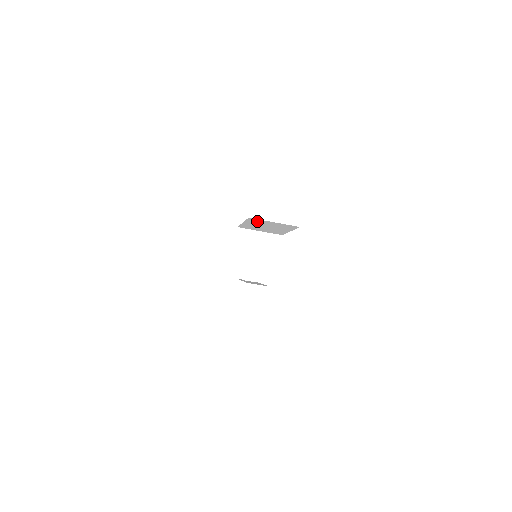
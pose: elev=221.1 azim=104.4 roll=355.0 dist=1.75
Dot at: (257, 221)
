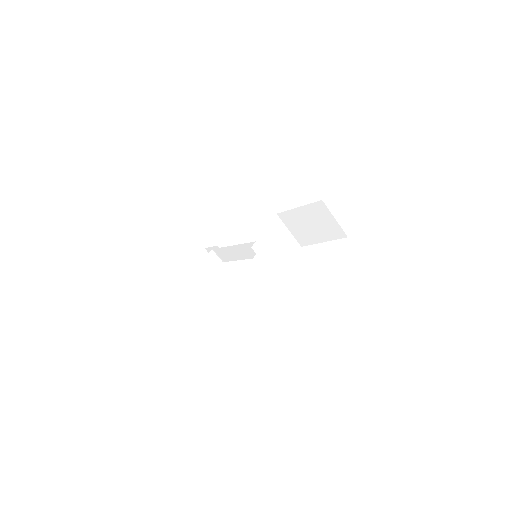
Dot at: (319, 210)
